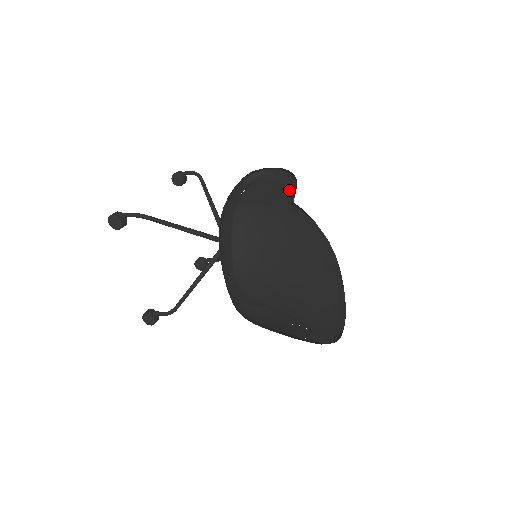
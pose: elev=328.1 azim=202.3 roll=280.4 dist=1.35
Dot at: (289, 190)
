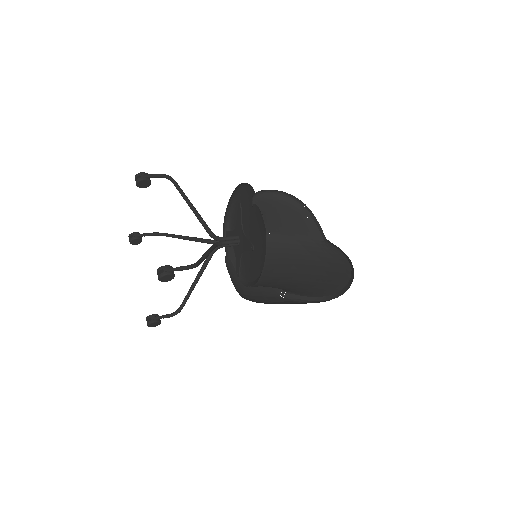
Dot at: (305, 218)
